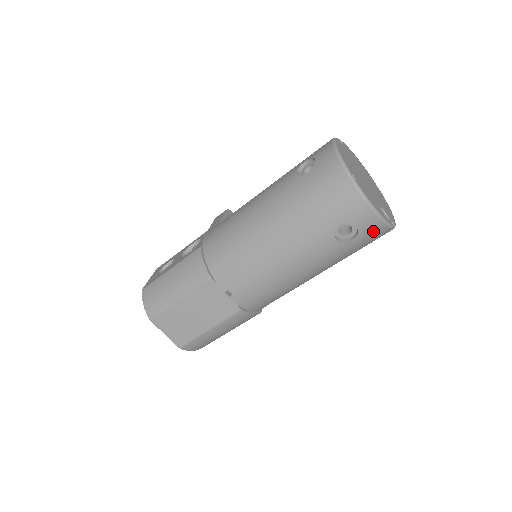
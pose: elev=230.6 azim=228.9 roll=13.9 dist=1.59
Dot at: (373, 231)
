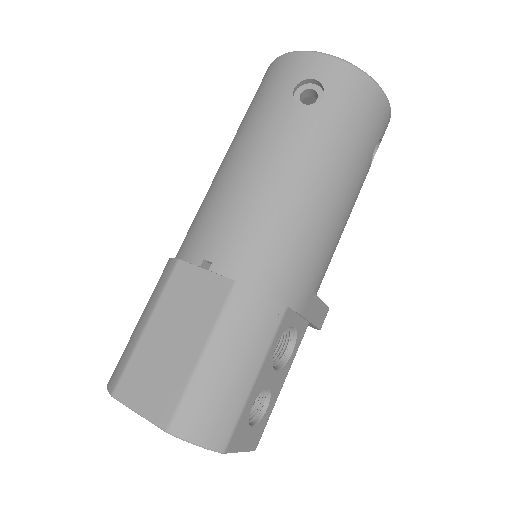
Dot at: (342, 79)
